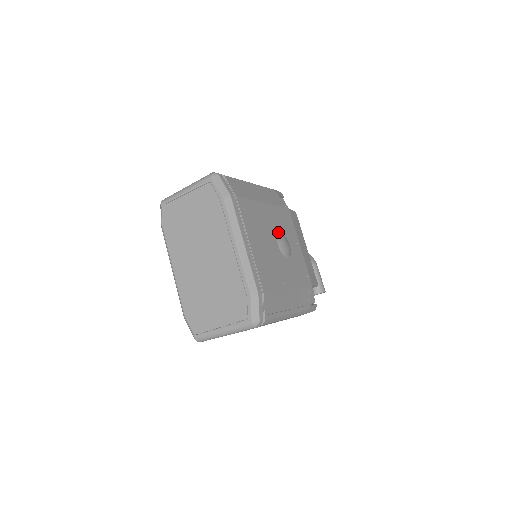
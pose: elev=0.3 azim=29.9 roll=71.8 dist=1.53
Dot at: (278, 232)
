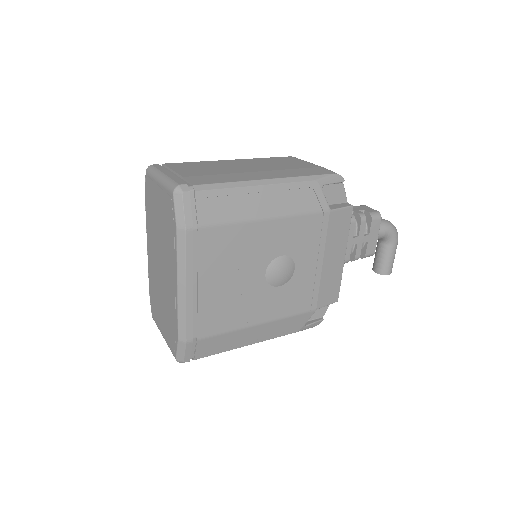
Dot at: (277, 255)
